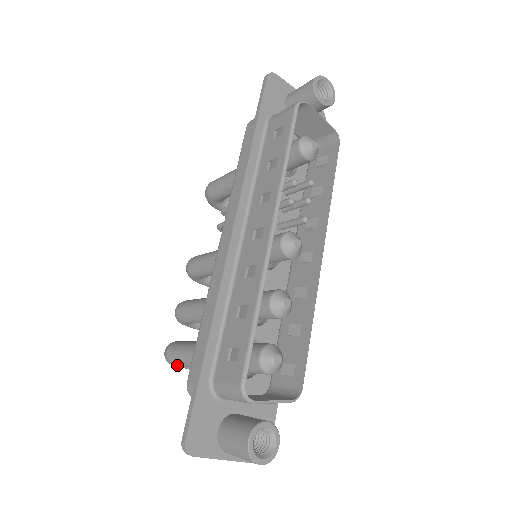
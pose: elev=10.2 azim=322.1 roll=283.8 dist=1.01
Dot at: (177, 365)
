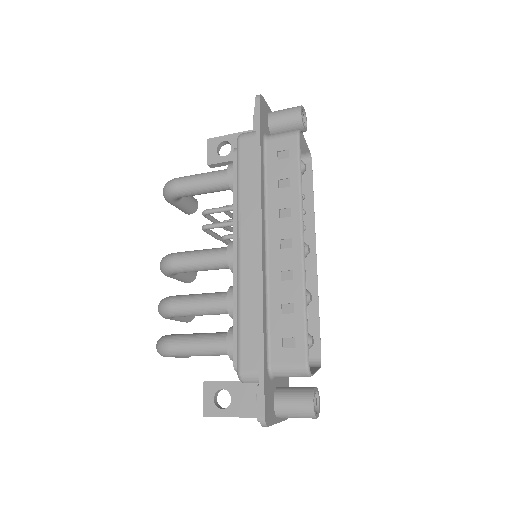
Dot at: (177, 356)
